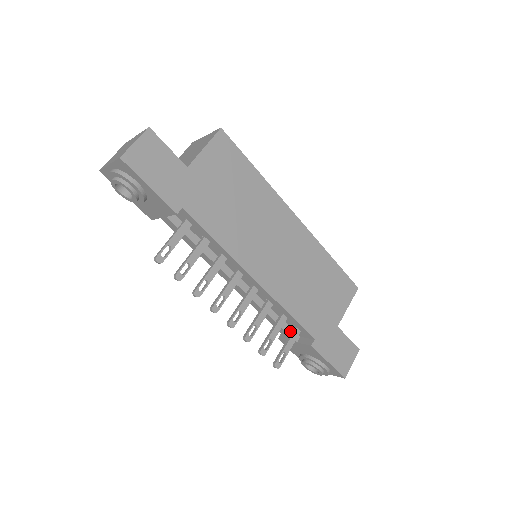
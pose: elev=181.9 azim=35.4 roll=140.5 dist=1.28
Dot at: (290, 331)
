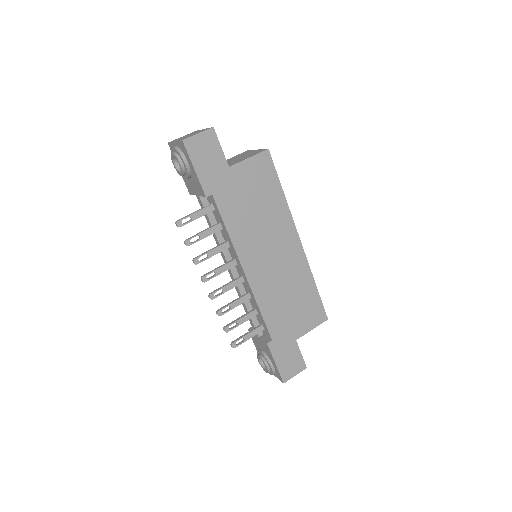
Dot at: occluded
